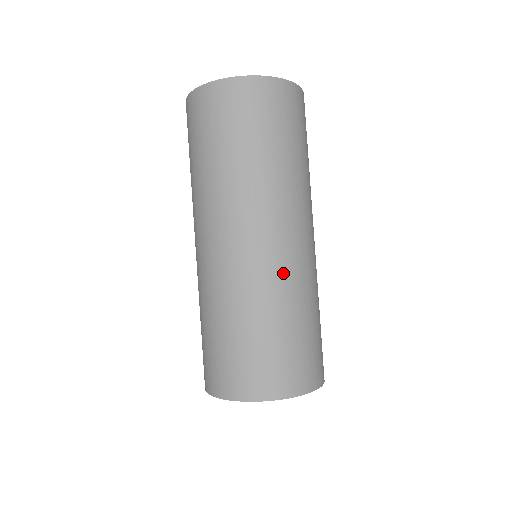
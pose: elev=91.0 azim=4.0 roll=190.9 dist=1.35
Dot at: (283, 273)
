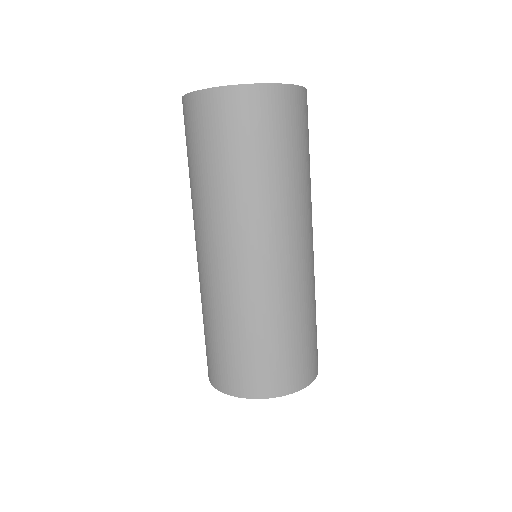
Dot at: (234, 289)
